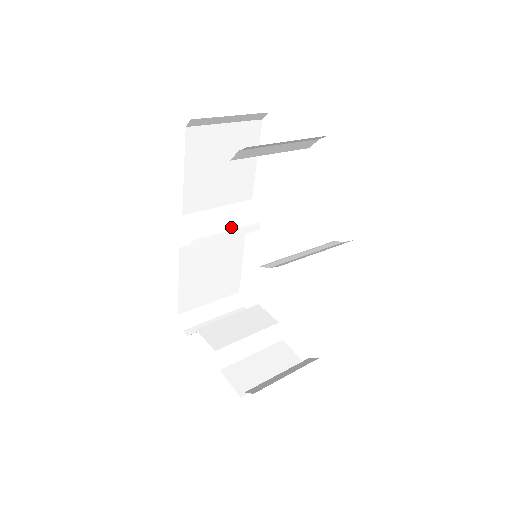
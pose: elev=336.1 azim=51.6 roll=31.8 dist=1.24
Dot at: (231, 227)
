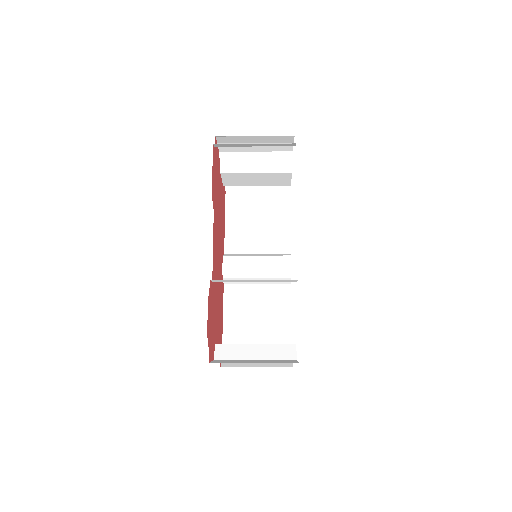
Dot at: (261, 263)
